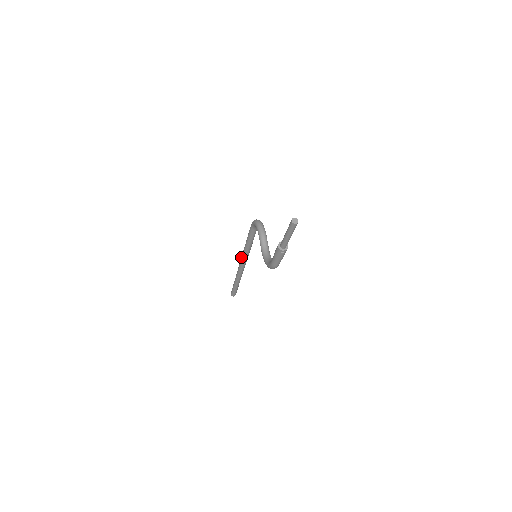
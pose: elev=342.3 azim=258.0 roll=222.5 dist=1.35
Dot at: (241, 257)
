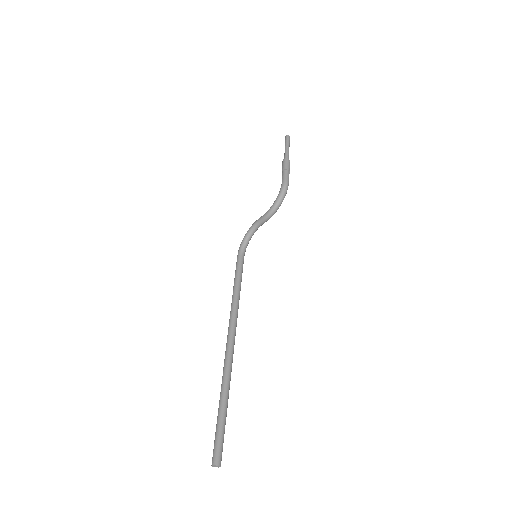
Dot at: (229, 321)
